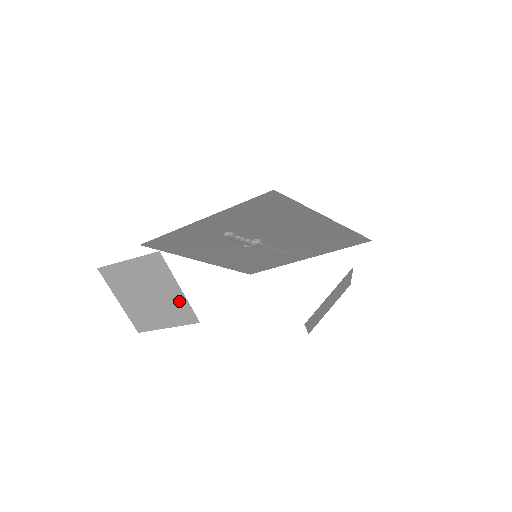
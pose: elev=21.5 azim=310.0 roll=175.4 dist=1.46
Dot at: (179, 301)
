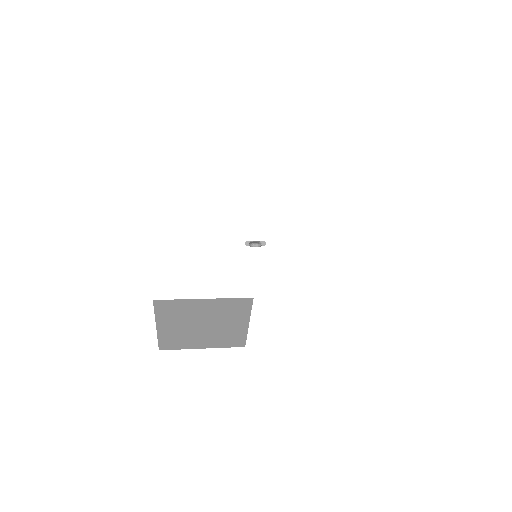
Dot at: (237, 332)
